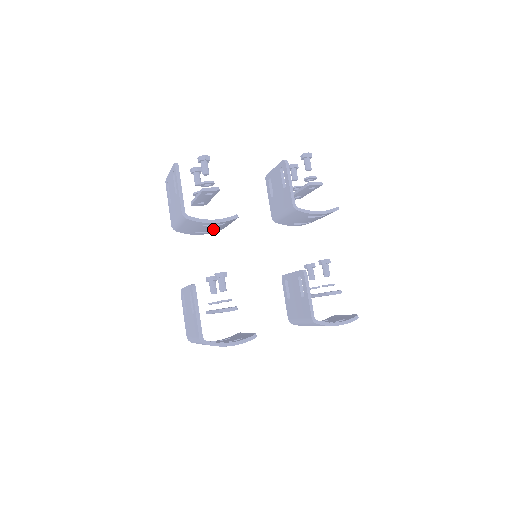
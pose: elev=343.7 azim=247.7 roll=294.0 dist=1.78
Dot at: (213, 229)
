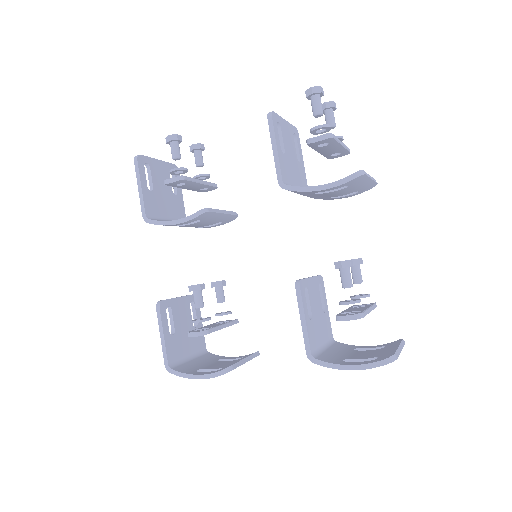
Dot at: (208, 223)
